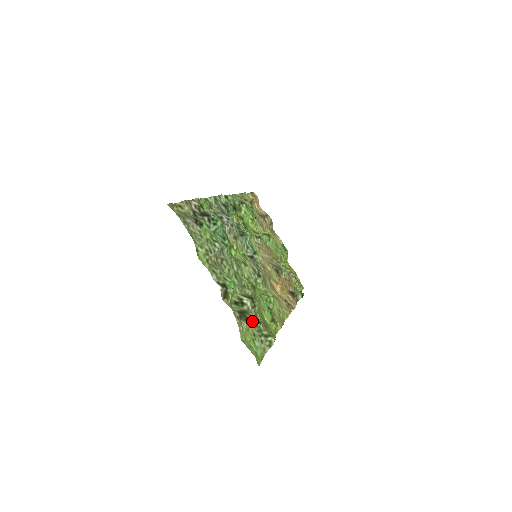
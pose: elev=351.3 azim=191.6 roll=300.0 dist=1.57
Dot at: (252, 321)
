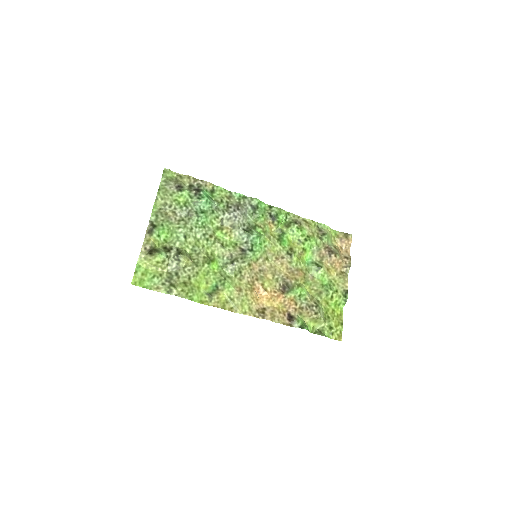
Dot at: (169, 267)
